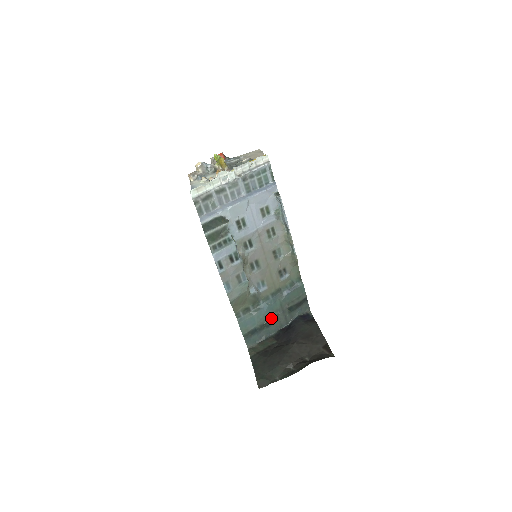
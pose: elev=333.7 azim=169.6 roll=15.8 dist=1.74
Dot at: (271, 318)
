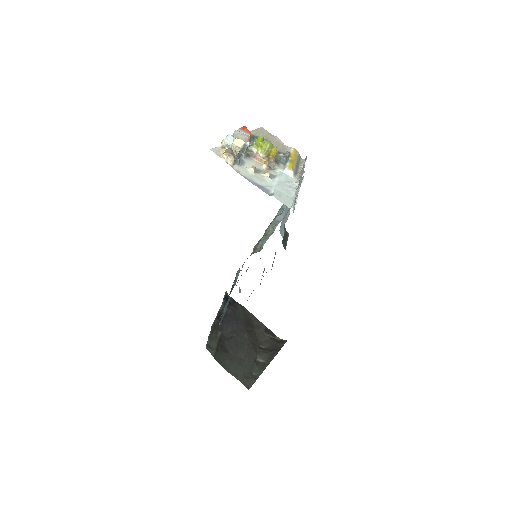
Dot at: occluded
